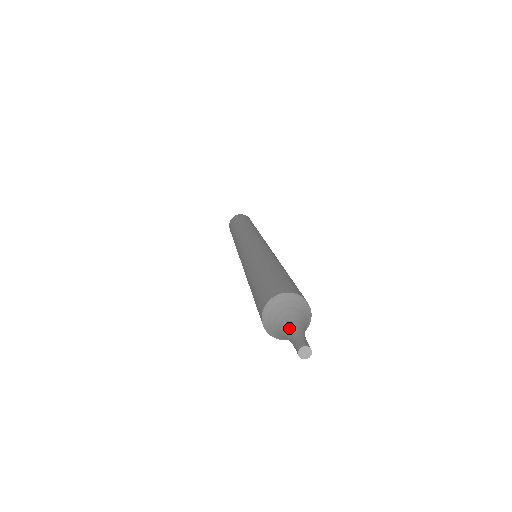
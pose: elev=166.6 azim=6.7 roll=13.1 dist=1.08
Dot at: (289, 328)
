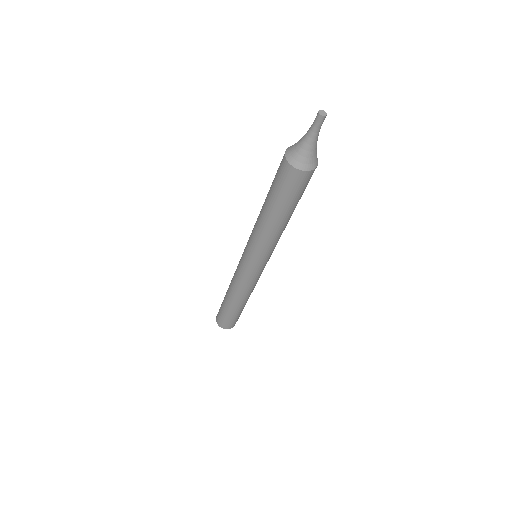
Dot at: (307, 131)
